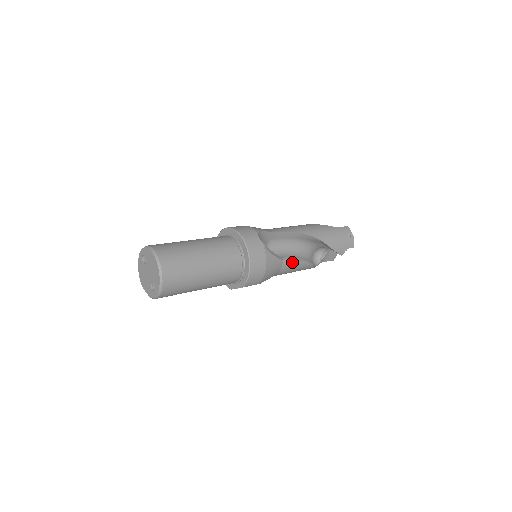
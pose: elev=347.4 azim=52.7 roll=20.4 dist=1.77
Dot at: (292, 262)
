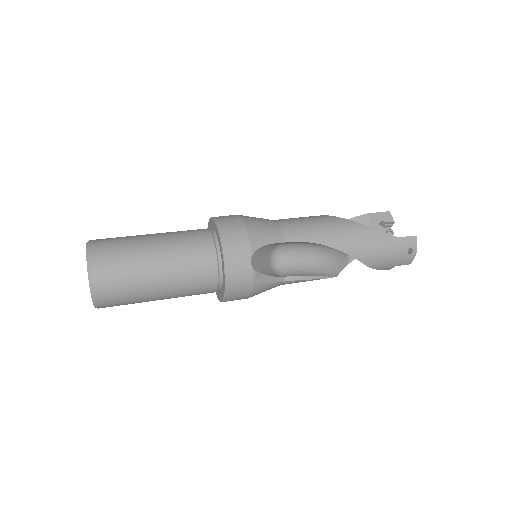
Dot at: (299, 281)
